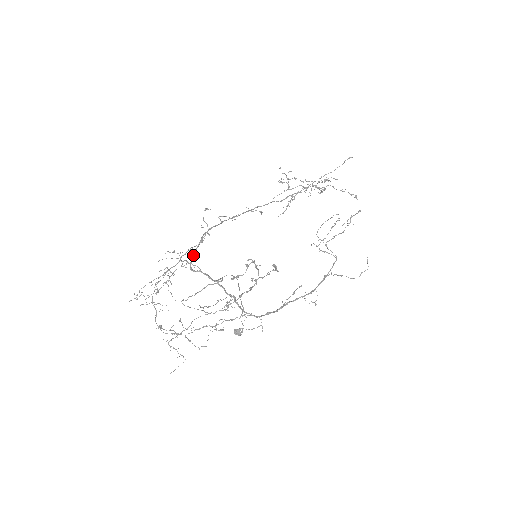
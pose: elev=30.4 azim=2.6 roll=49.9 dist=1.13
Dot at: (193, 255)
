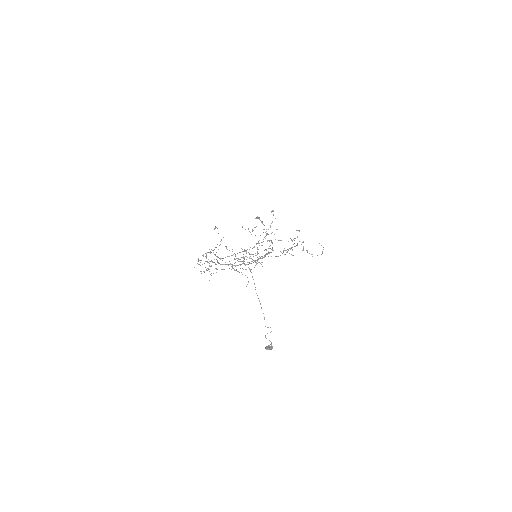
Dot at: (217, 262)
